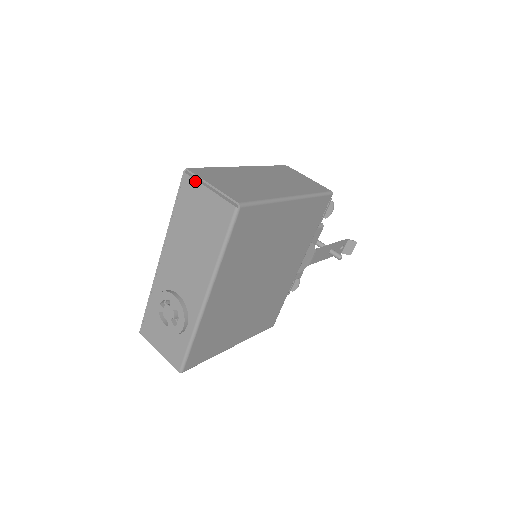
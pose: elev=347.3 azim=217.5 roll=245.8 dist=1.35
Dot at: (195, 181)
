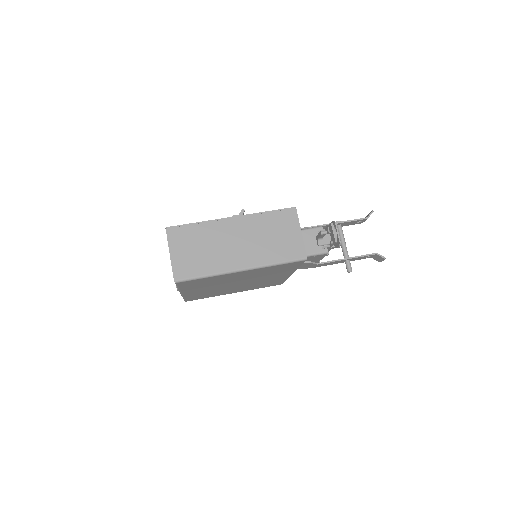
Dot at: occluded
